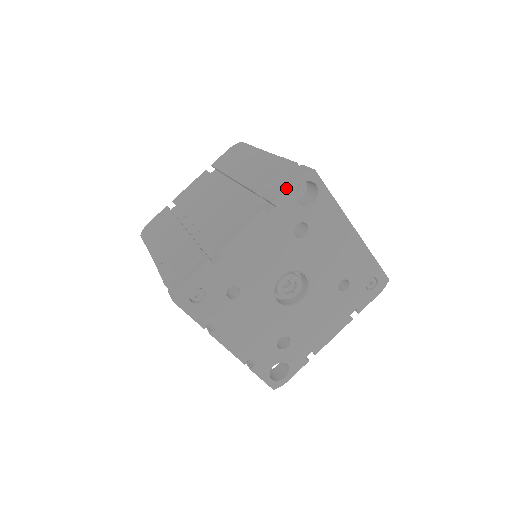
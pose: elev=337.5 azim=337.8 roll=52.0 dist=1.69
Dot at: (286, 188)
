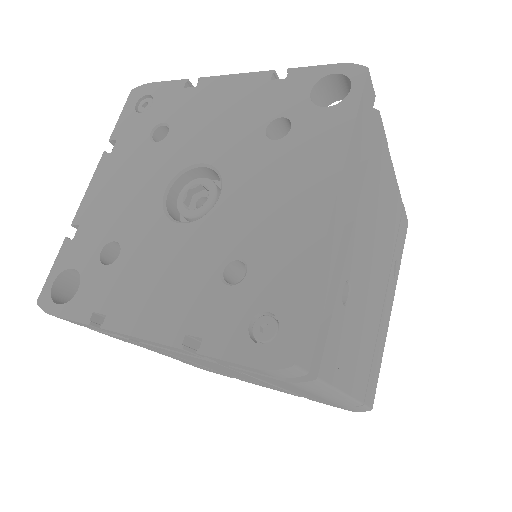
Dot at: (317, 66)
